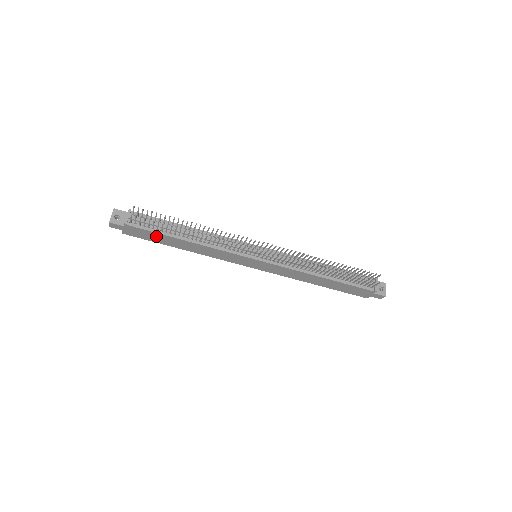
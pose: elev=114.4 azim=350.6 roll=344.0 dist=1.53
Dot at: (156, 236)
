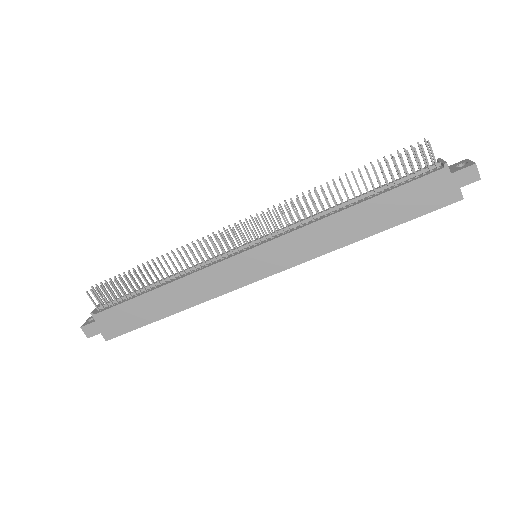
Dot at: (131, 311)
